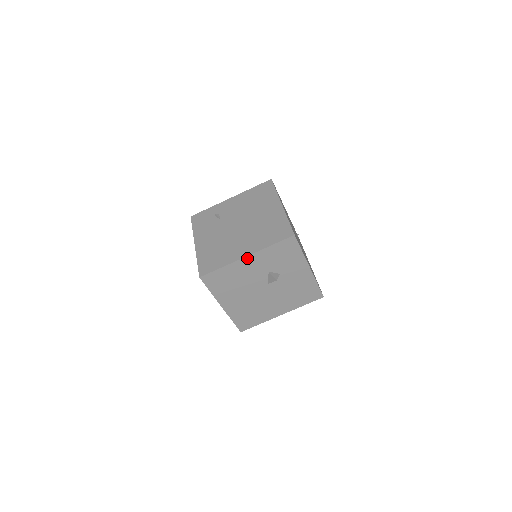
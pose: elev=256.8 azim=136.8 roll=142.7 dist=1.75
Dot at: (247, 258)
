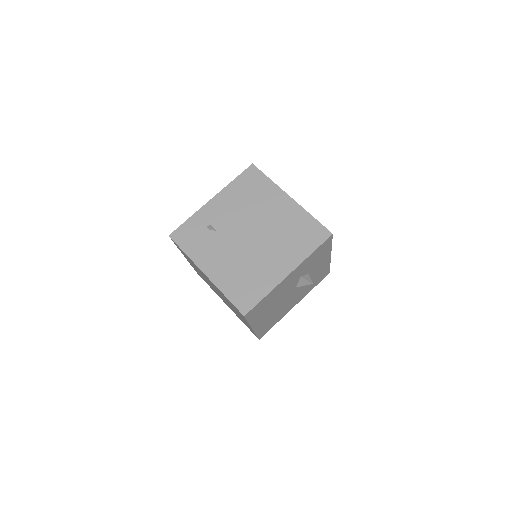
Dot at: (289, 275)
